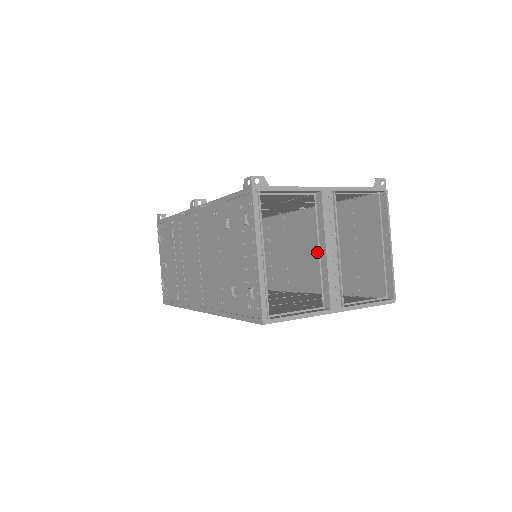
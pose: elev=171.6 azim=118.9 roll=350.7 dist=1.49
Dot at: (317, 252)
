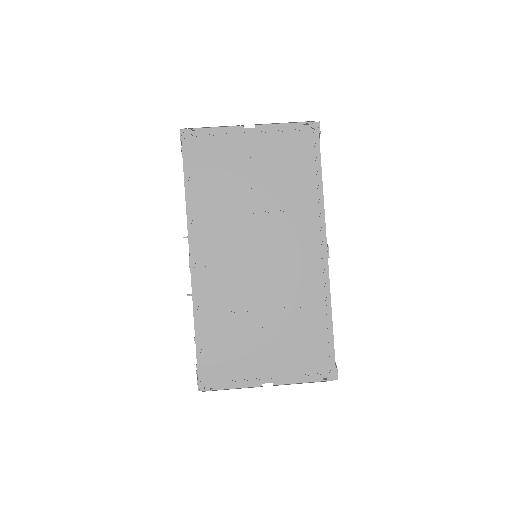
Dot at: occluded
